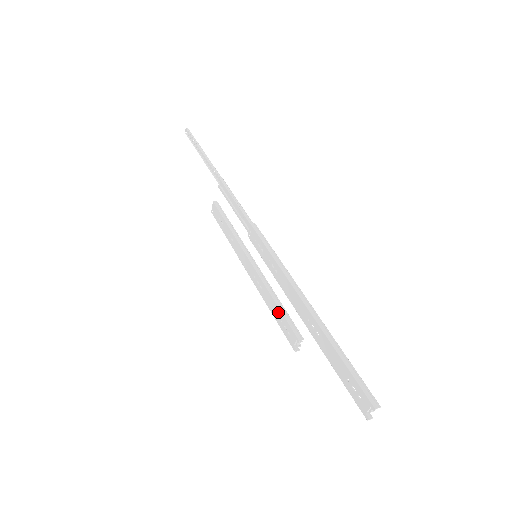
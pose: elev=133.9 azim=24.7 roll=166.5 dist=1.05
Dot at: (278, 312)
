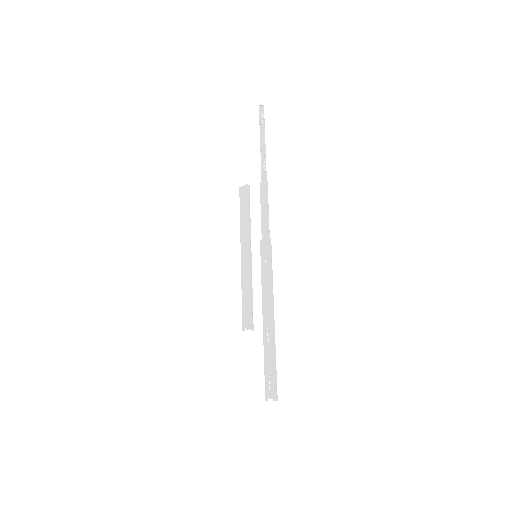
Dot at: (248, 302)
